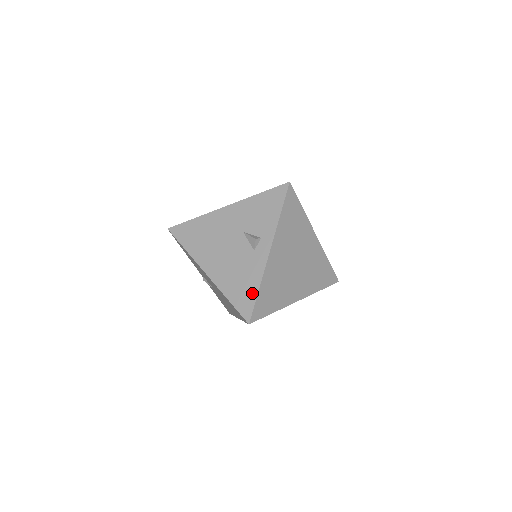
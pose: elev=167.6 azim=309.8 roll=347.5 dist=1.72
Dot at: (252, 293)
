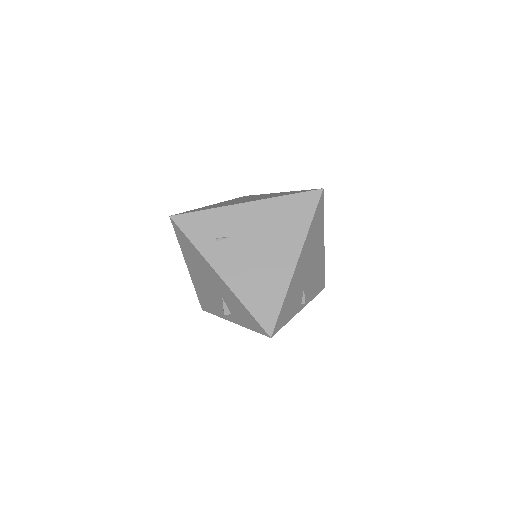
Dot at: (211, 311)
